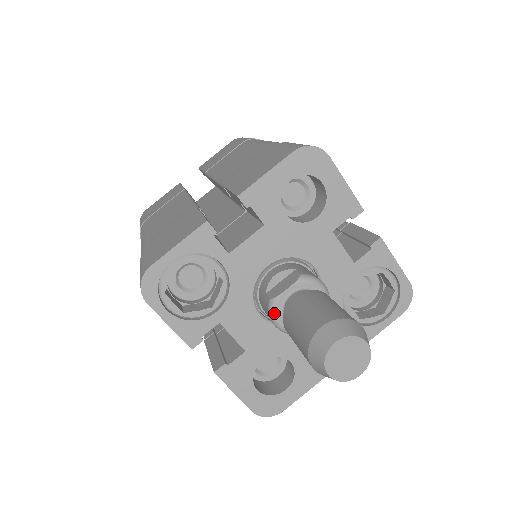
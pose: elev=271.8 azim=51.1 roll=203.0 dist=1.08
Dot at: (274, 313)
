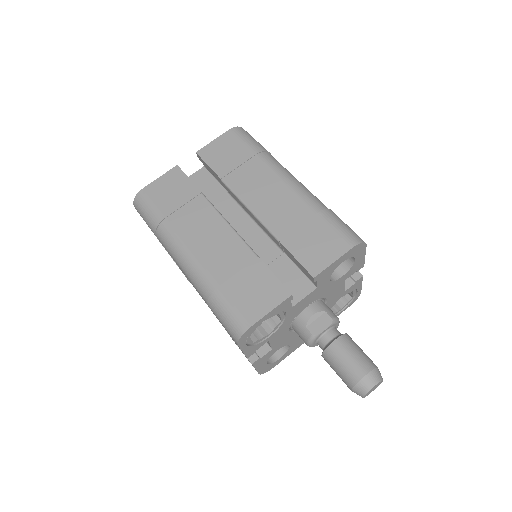
Dot at: (313, 342)
